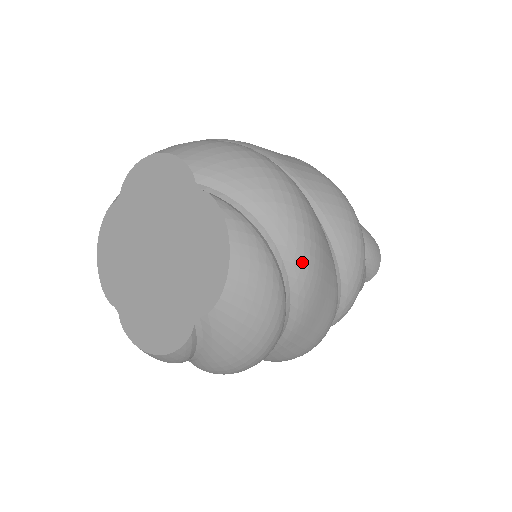
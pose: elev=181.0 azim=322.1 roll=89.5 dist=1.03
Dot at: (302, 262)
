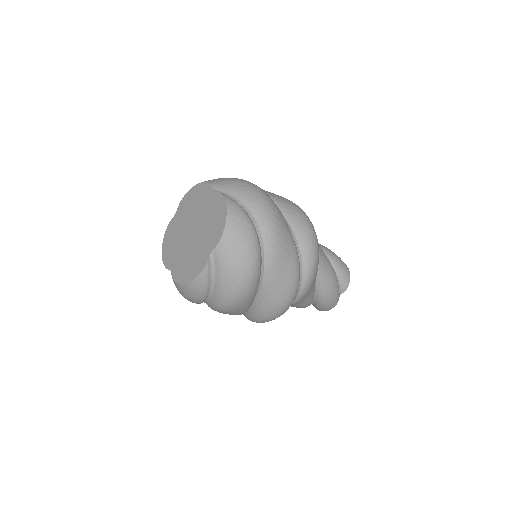
Dot at: (268, 226)
